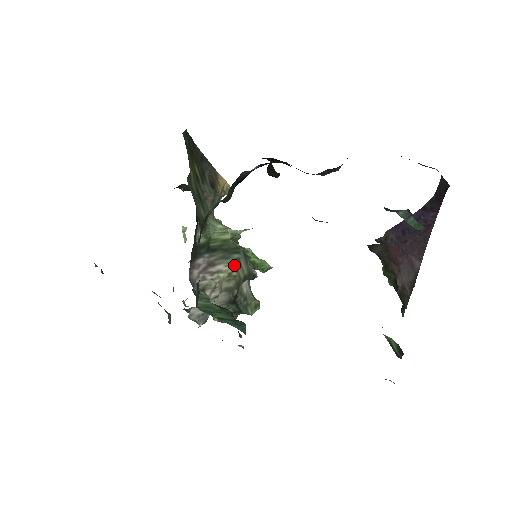
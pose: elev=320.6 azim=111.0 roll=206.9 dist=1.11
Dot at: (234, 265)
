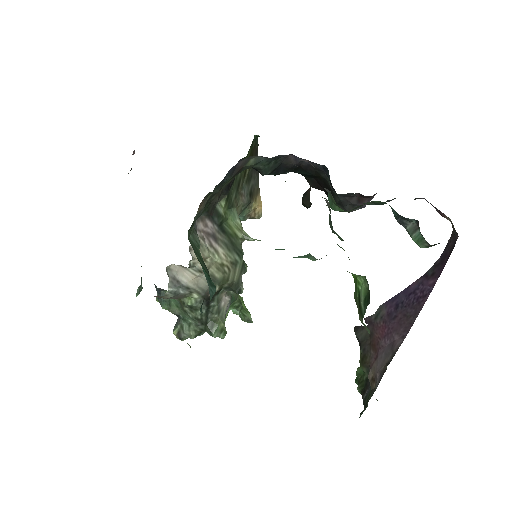
Dot at: (230, 262)
